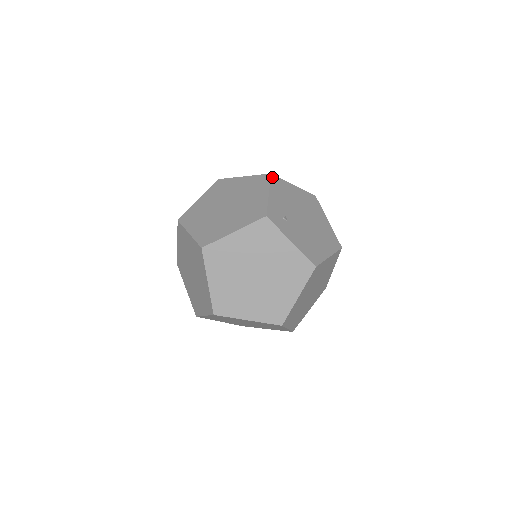
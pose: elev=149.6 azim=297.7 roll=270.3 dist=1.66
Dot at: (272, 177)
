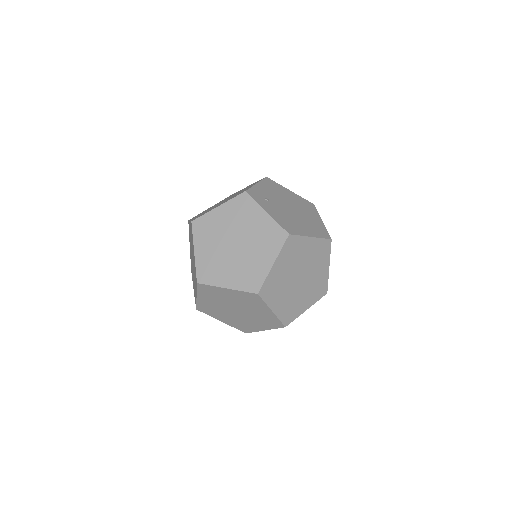
Dot at: (266, 178)
